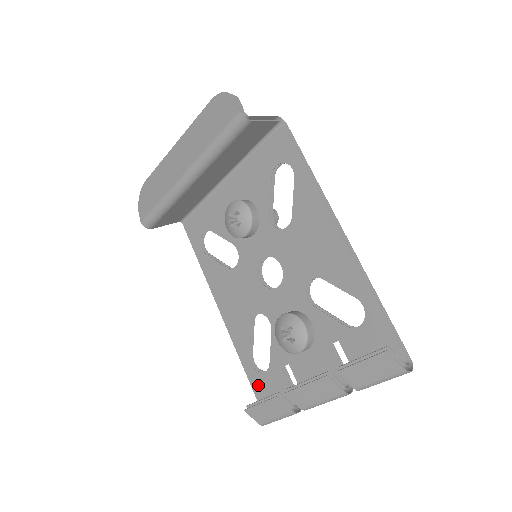
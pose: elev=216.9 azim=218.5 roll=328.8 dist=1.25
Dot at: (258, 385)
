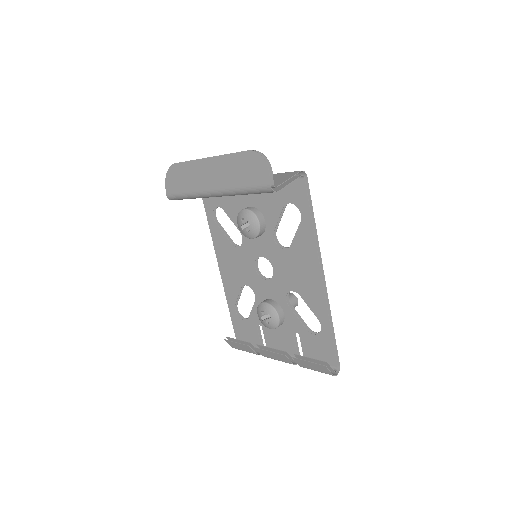
Dot at: (237, 324)
